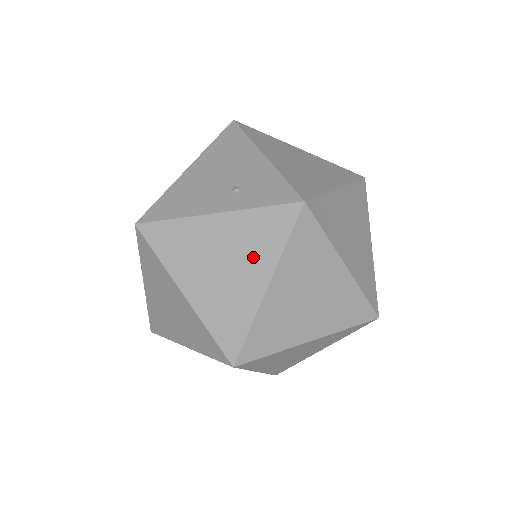
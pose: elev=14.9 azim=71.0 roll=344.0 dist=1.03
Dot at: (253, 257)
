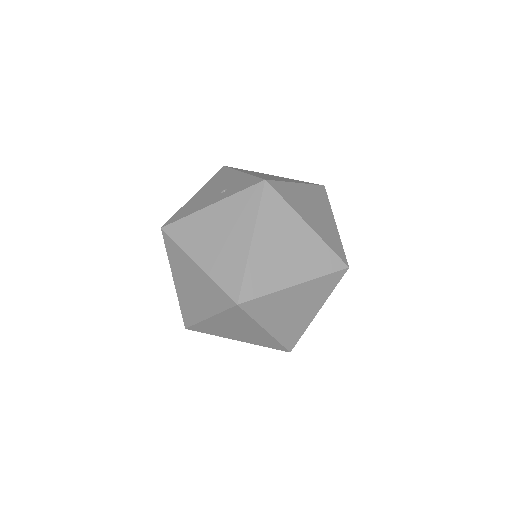
Dot at: (239, 224)
